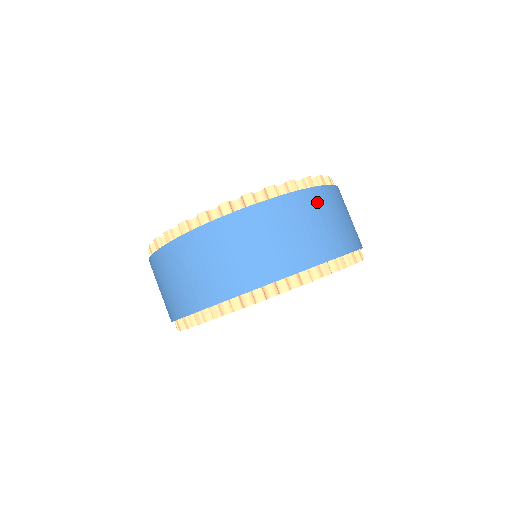
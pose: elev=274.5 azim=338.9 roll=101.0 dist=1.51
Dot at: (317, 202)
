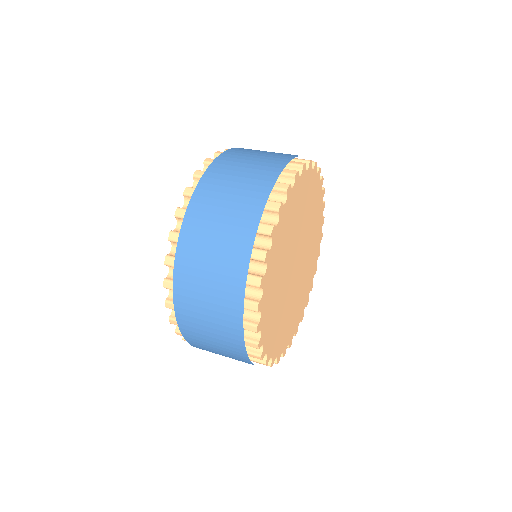
Dot at: occluded
